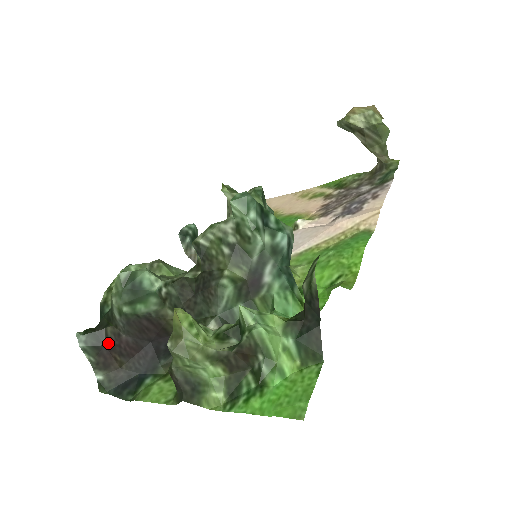
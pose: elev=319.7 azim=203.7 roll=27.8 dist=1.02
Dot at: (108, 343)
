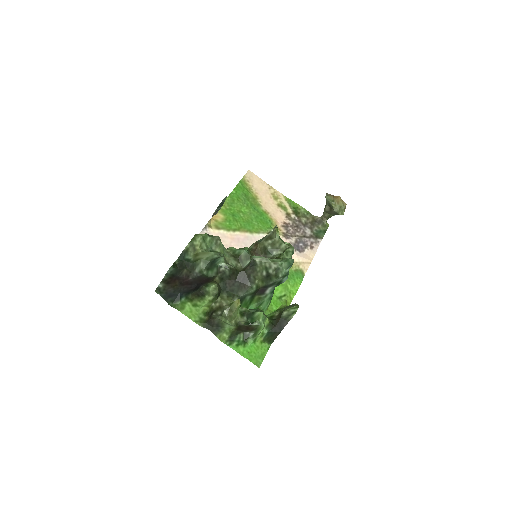
Dot at: (180, 276)
